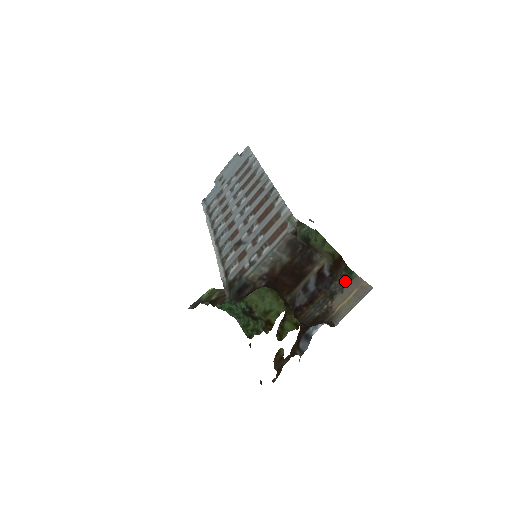
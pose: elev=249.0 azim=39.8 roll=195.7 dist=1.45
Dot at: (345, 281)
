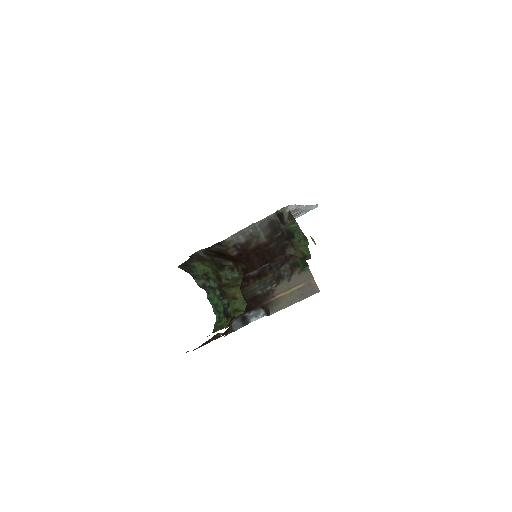
Dot at: (296, 268)
